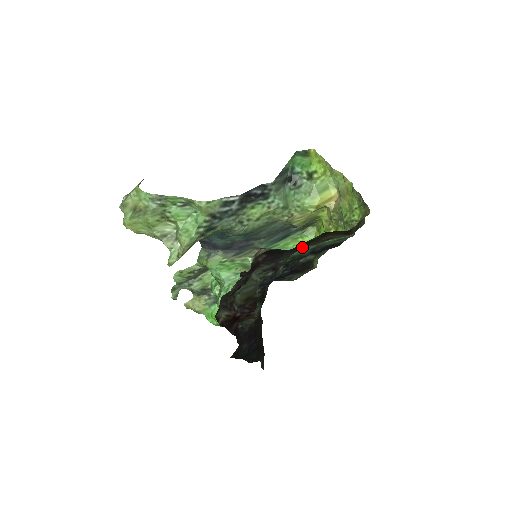
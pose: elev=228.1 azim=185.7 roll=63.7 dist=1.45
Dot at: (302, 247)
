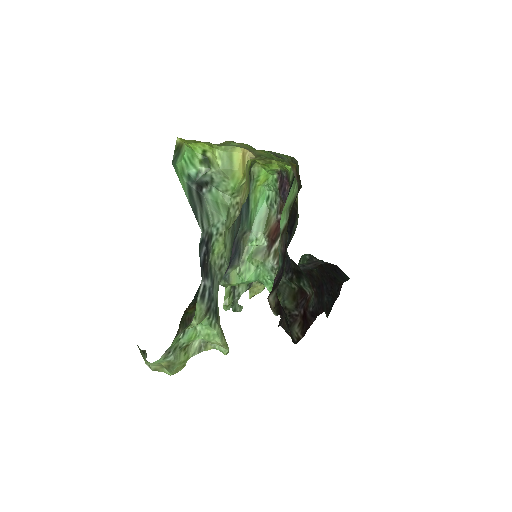
Dot at: occluded
